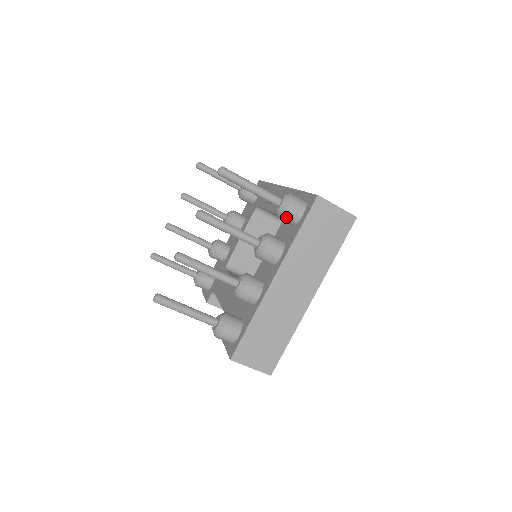
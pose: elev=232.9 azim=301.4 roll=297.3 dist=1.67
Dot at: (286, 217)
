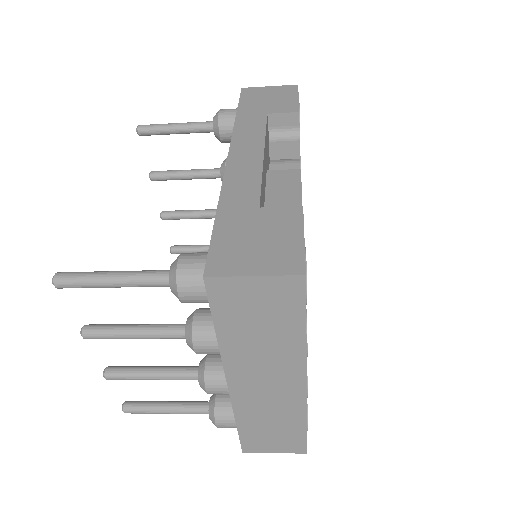
Dot at: (192, 302)
